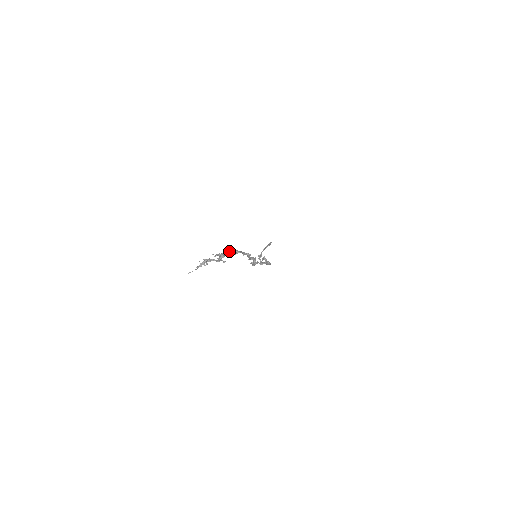
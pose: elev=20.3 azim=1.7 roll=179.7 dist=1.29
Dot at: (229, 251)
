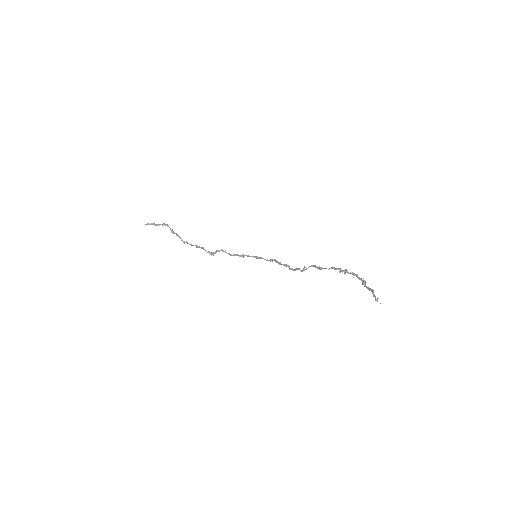
Dot at: (357, 274)
